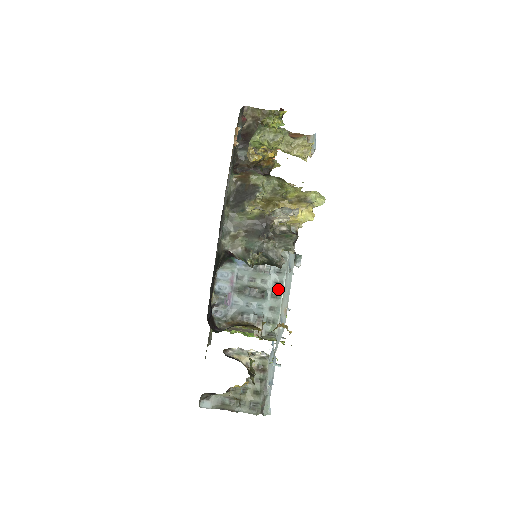
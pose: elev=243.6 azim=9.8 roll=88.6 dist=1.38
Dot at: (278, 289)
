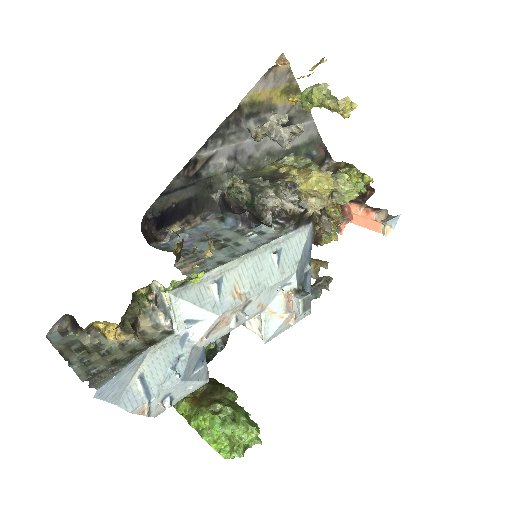
Dot at: (245, 252)
